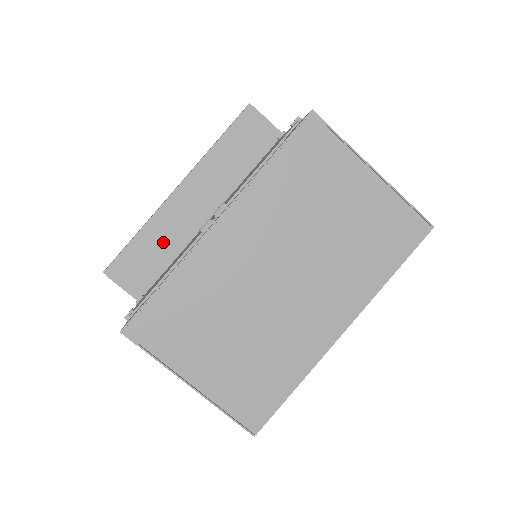
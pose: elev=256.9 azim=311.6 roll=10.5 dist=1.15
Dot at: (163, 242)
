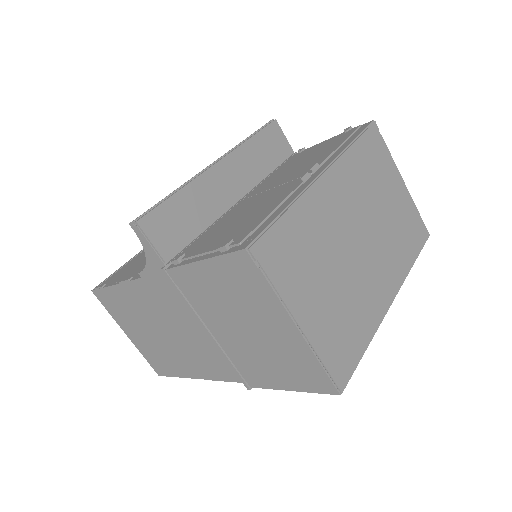
Dot at: (199, 208)
